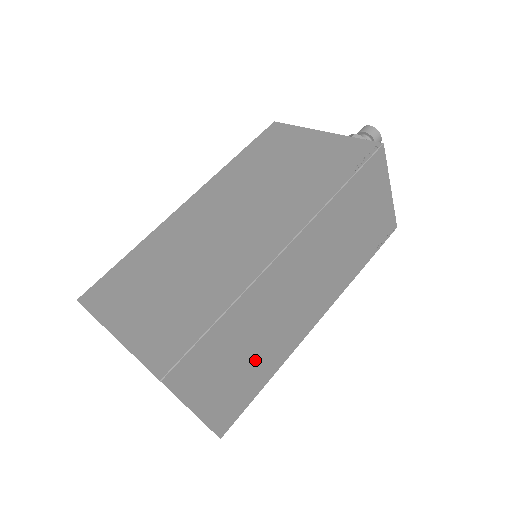
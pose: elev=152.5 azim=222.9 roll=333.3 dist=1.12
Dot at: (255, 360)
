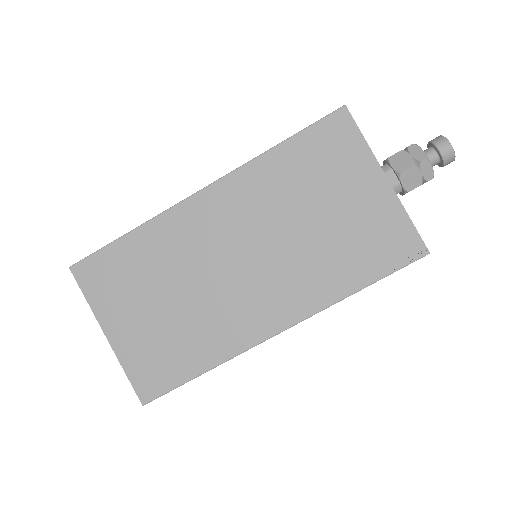
Dot at: occluded
